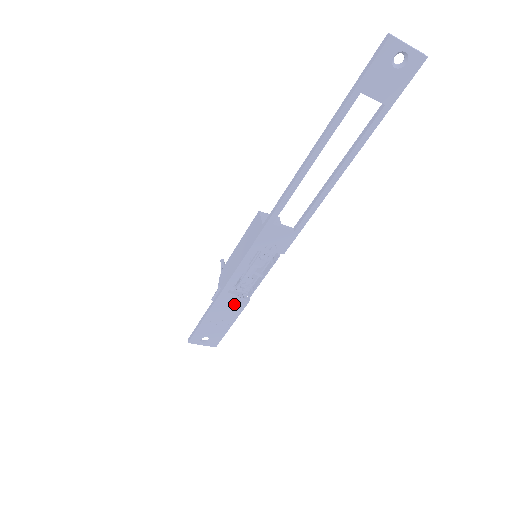
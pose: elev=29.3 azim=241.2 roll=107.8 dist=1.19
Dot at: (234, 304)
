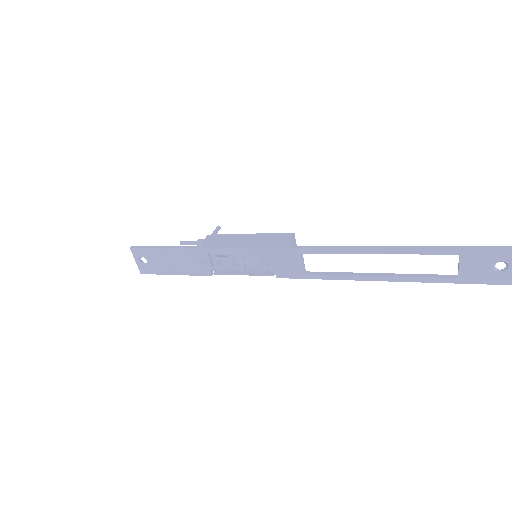
Dot at: (199, 265)
